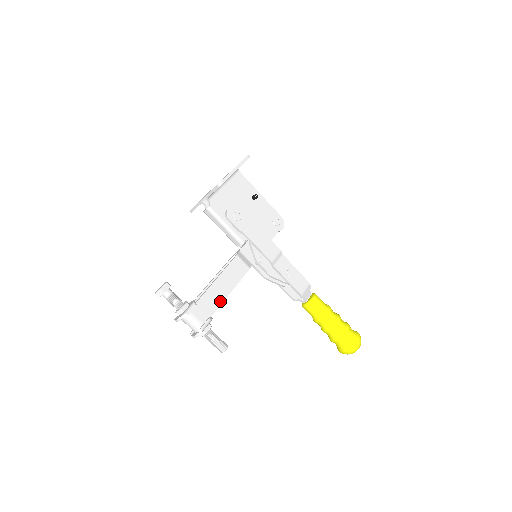
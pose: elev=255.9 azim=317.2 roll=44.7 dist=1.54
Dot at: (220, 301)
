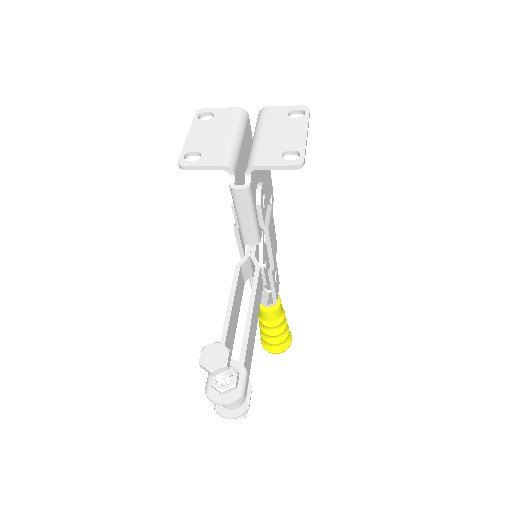
Dot at: (252, 349)
